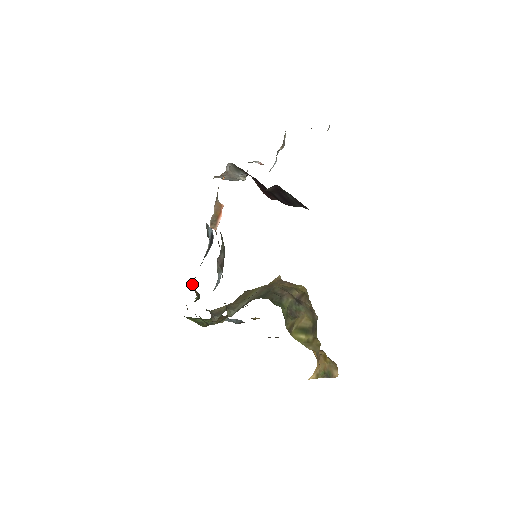
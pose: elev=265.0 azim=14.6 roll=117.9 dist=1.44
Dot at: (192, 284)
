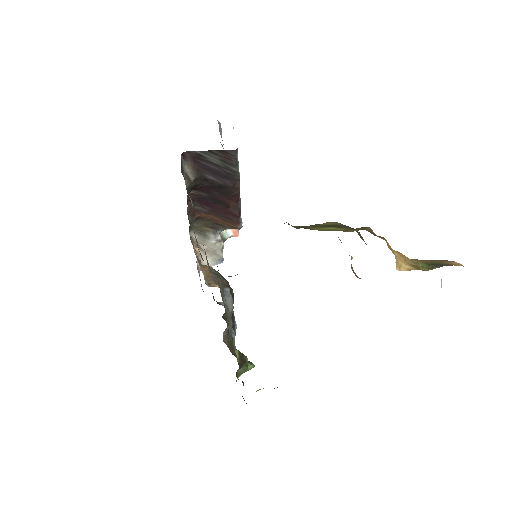
Dot at: occluded
